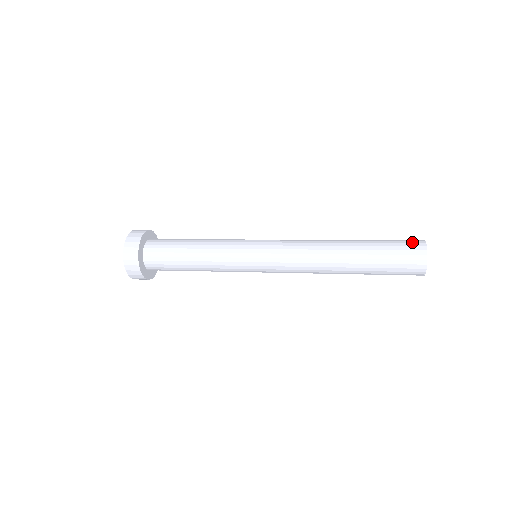
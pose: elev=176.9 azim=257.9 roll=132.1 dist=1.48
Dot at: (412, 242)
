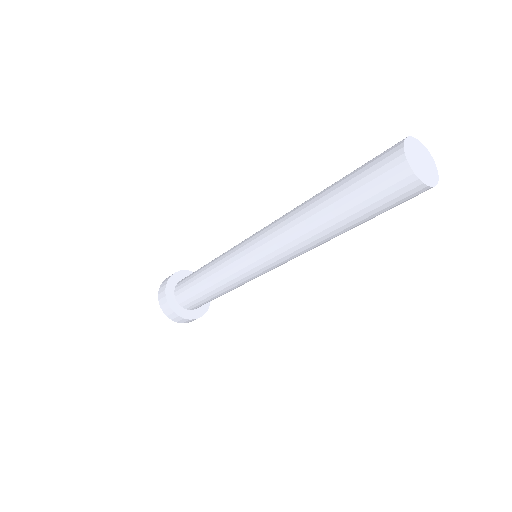
Dot at: (386, 156)
